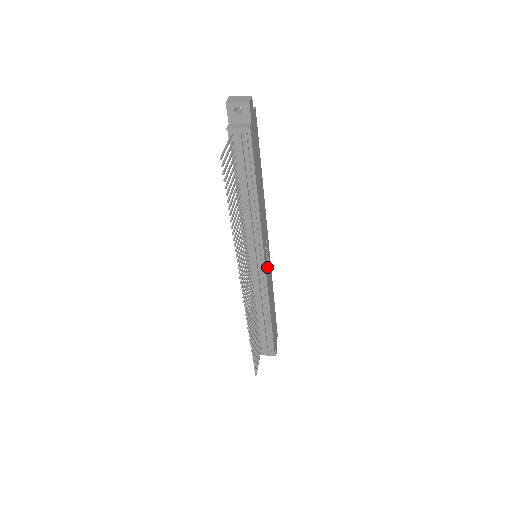
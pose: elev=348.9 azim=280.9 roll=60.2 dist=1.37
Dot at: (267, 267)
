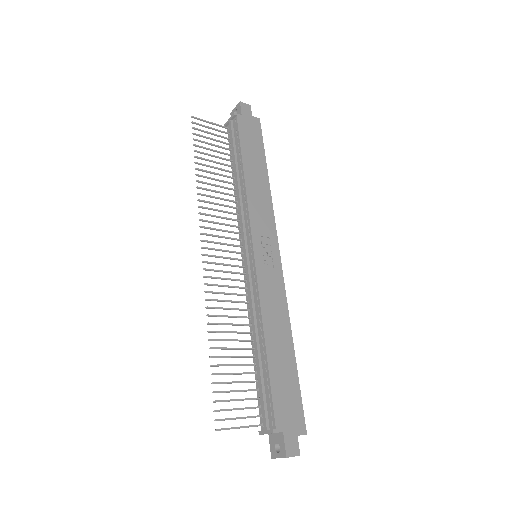
Dot at: (265, 268)
